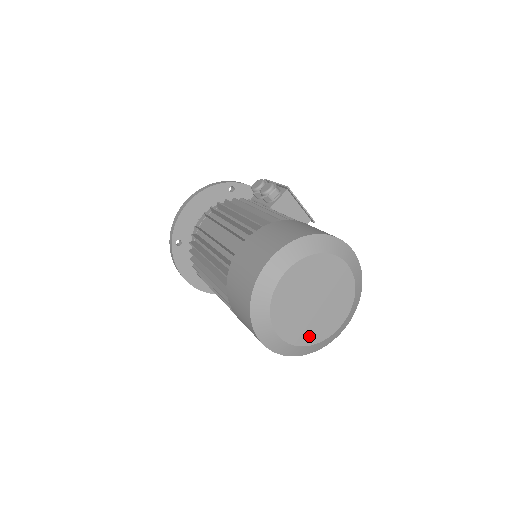
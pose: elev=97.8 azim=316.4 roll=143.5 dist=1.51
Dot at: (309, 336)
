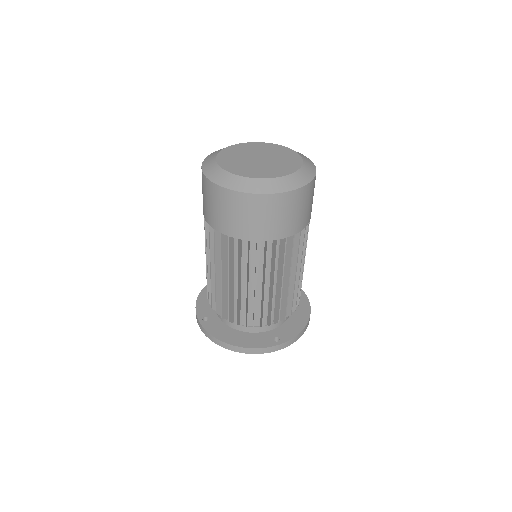
Dot at: (274, 173)
